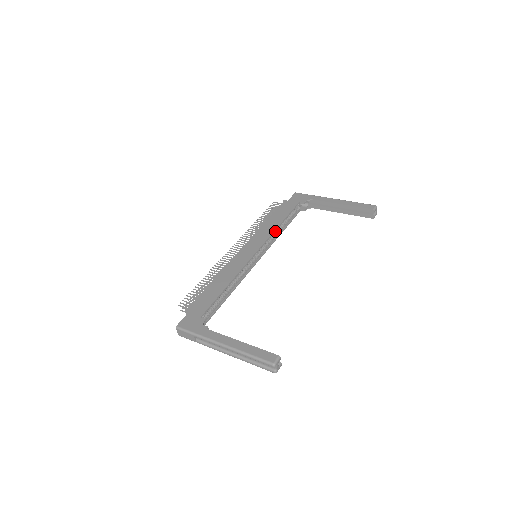
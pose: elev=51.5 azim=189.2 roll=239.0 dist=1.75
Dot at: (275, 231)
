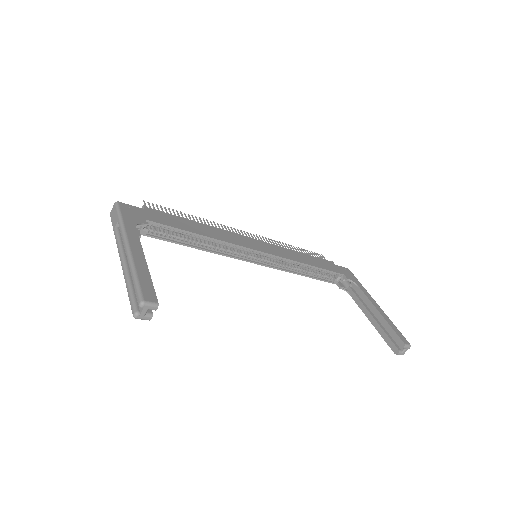
Dot at: (296, 264)
